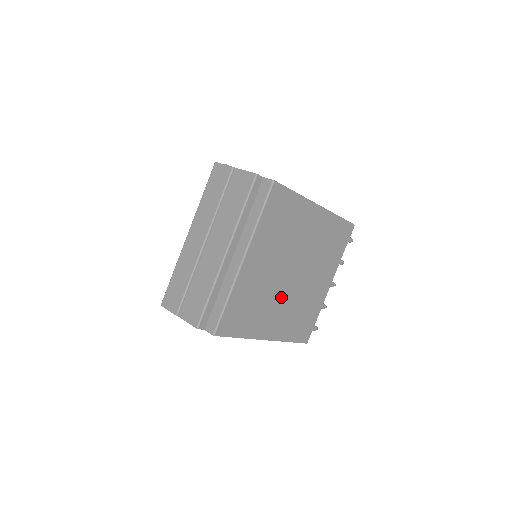
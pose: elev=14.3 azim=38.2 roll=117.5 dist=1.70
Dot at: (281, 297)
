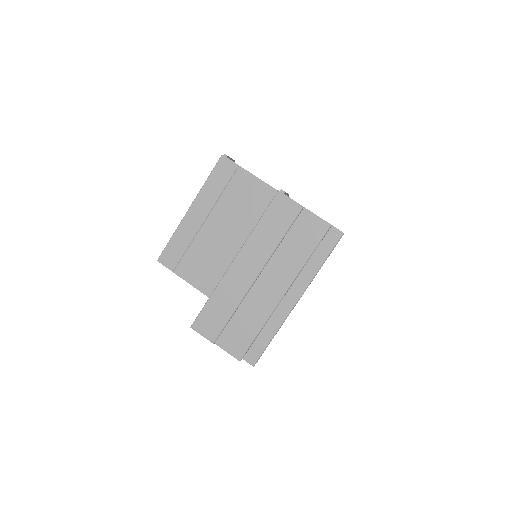
Dot at: occluded
